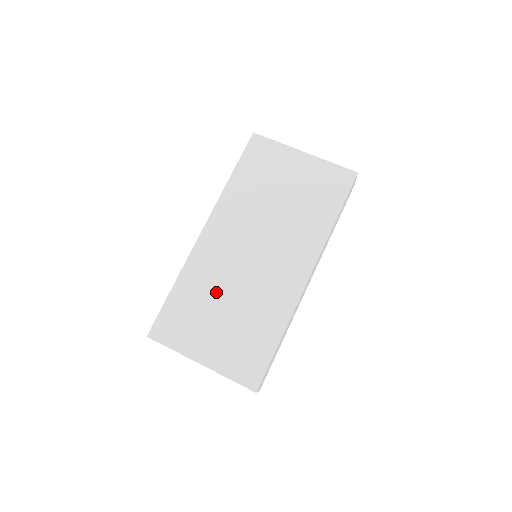
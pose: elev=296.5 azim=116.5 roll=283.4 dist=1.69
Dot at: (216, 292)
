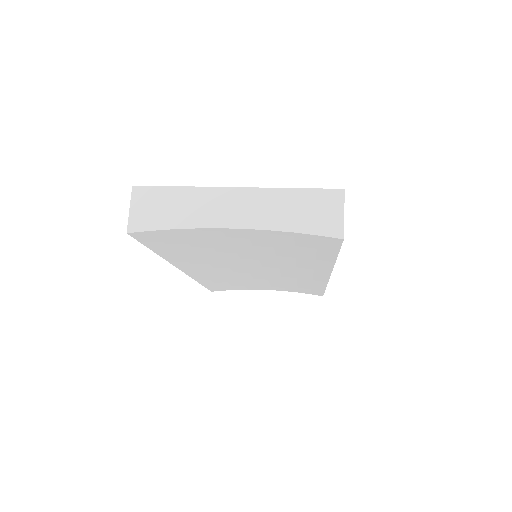
Dot at: occluded
